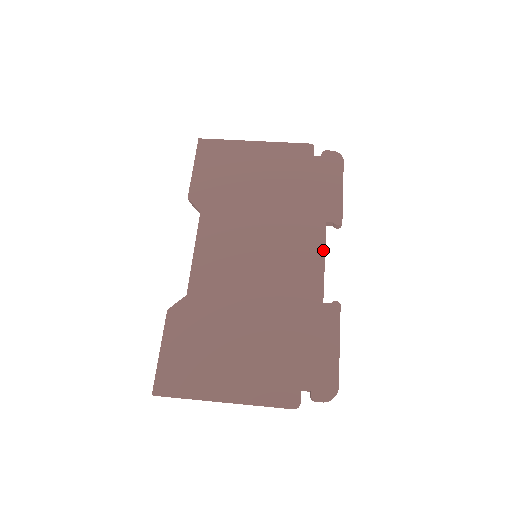
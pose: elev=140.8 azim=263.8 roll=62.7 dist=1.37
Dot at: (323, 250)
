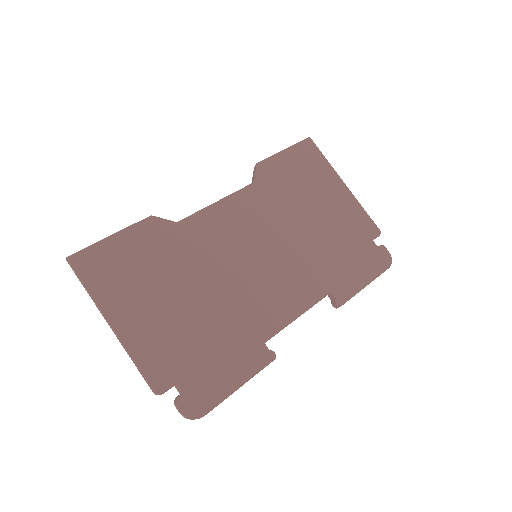
Dot at: (307, 308)
